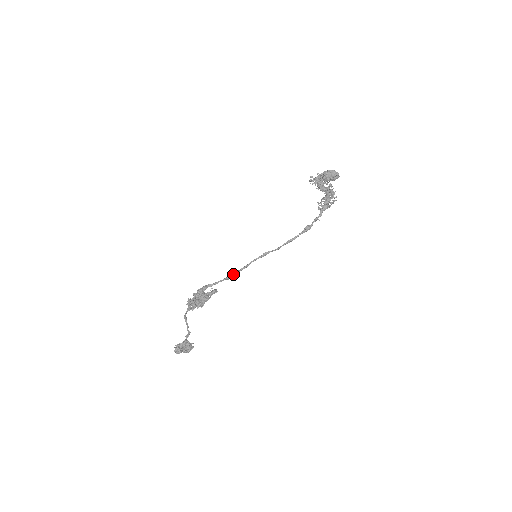
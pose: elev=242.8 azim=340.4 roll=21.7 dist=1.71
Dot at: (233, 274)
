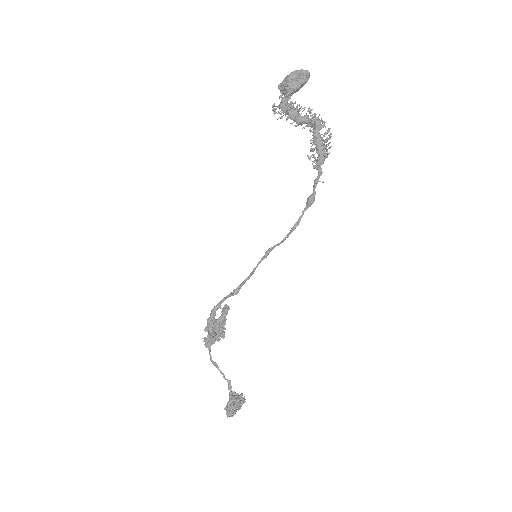
Dot at: (239, 287)
